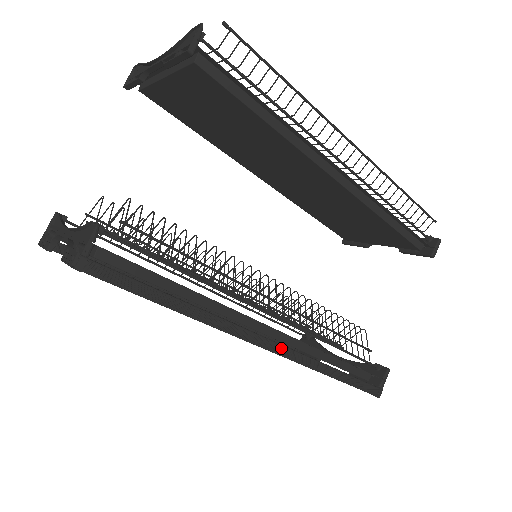
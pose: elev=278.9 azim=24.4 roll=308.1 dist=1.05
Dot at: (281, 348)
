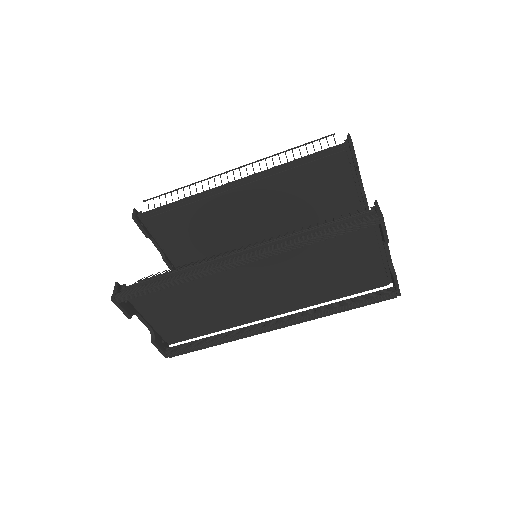
Dot at: (250, 254)
